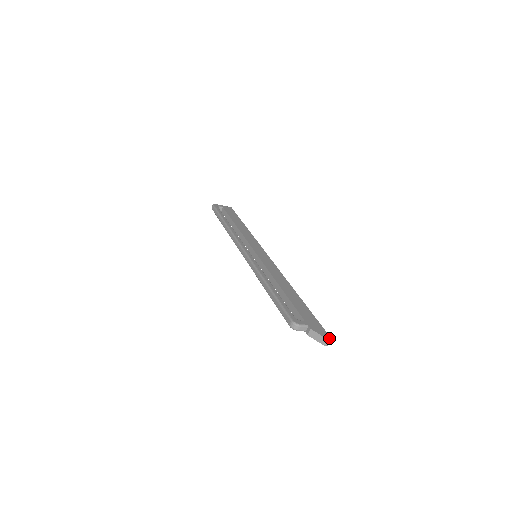
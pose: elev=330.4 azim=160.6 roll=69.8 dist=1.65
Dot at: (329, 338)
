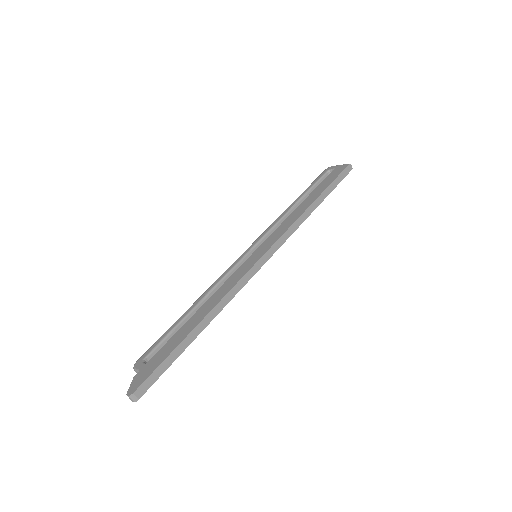
Dot at: (129, 394)
